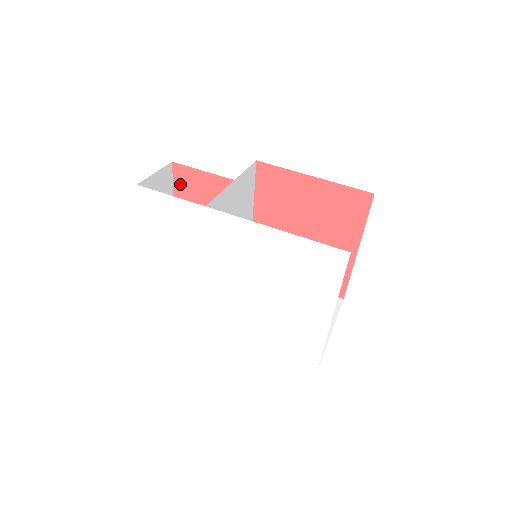
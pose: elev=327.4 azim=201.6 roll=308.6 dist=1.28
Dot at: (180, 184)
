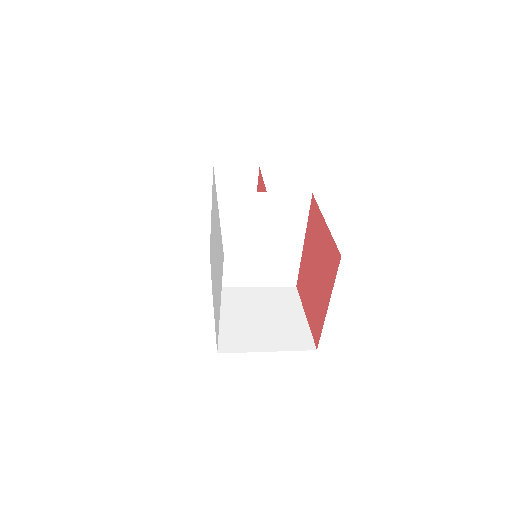
Dot at: (259, 185)
